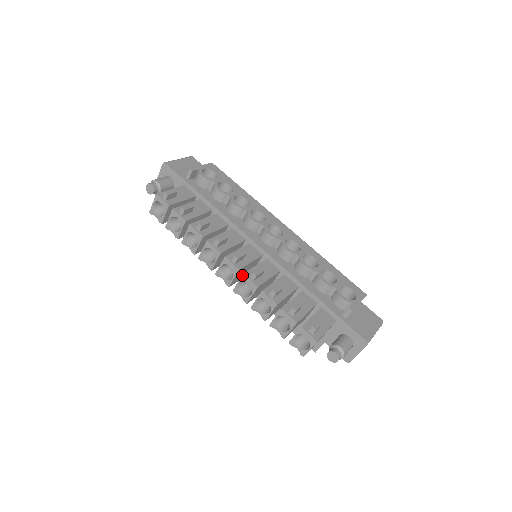
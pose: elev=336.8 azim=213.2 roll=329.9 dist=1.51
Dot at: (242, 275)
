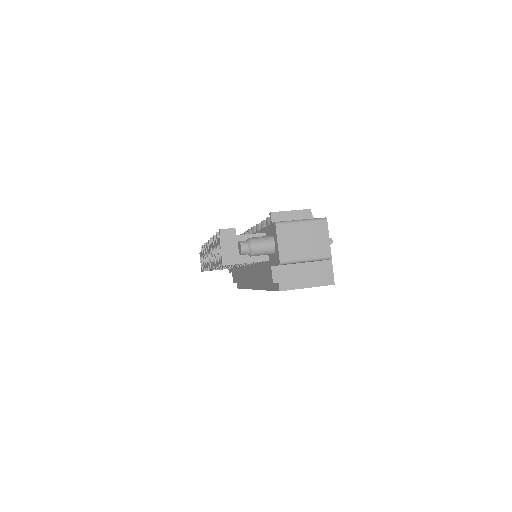
Dot at: (209, 248)
